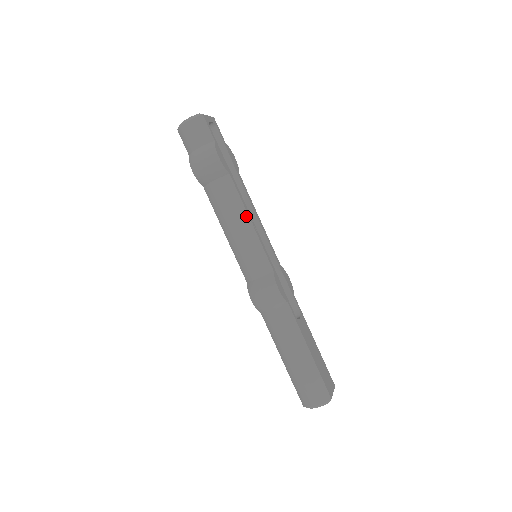
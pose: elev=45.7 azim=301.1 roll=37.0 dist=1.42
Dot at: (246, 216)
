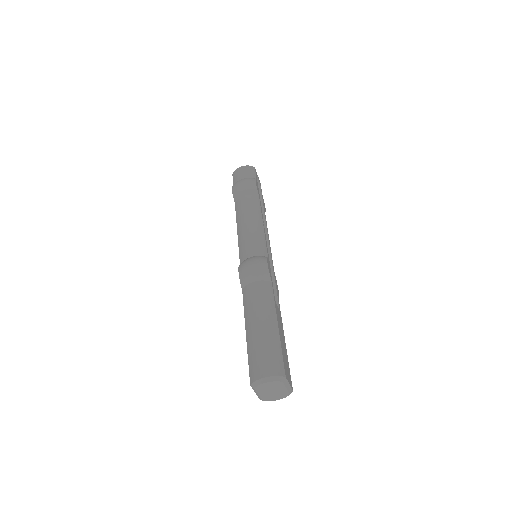
Dot at: (260, 219)
